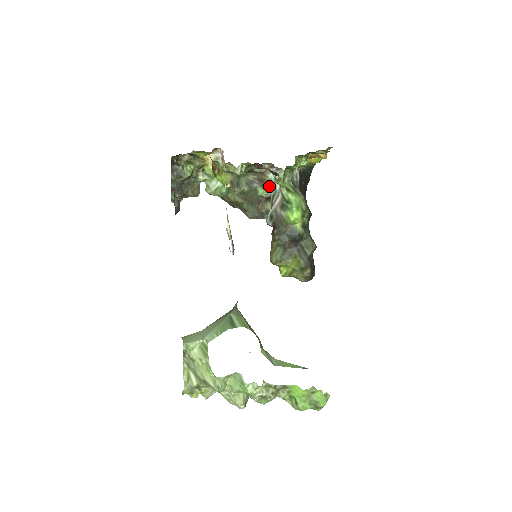
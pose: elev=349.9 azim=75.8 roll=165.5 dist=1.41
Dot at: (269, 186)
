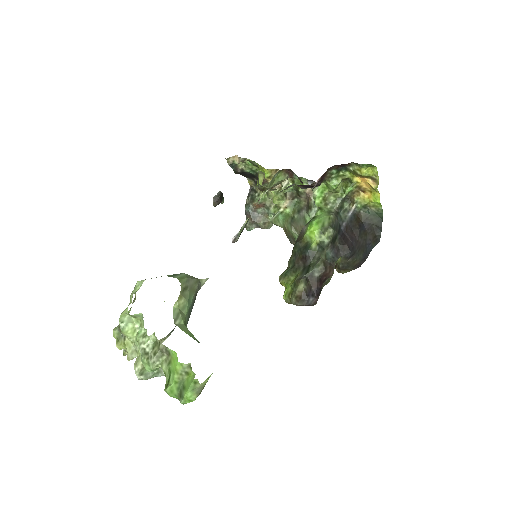
Dot at: (312, 211)
